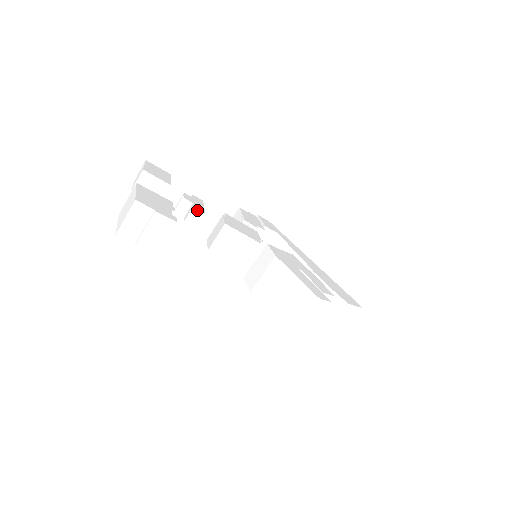
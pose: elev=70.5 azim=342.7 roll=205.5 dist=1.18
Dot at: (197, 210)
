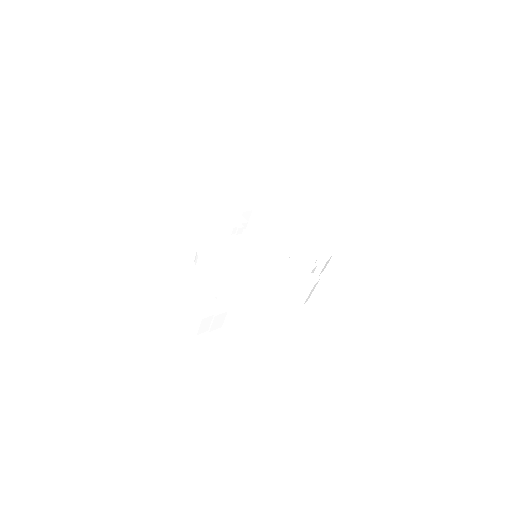
Dot at: (216, 267)
